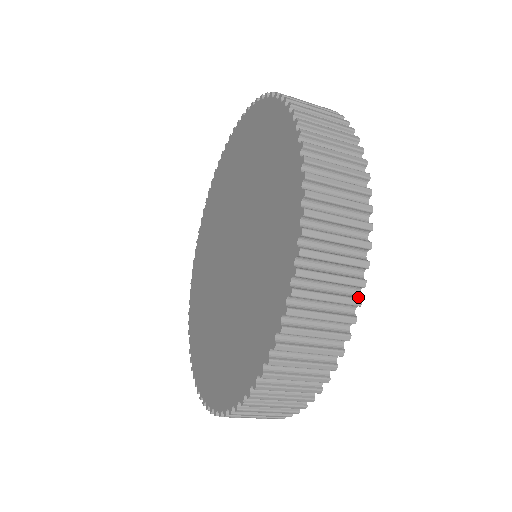
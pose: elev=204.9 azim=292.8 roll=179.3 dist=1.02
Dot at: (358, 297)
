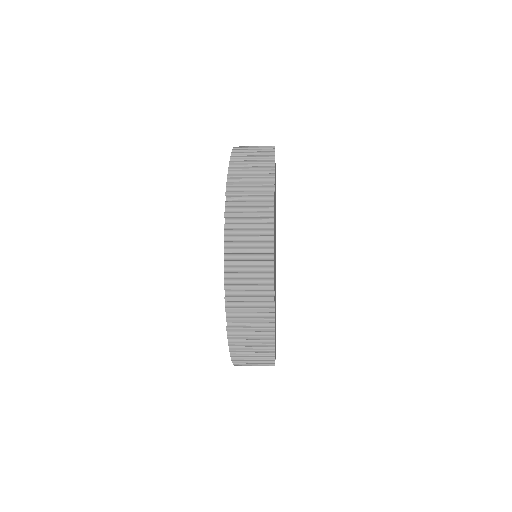
Dot at: occluded
